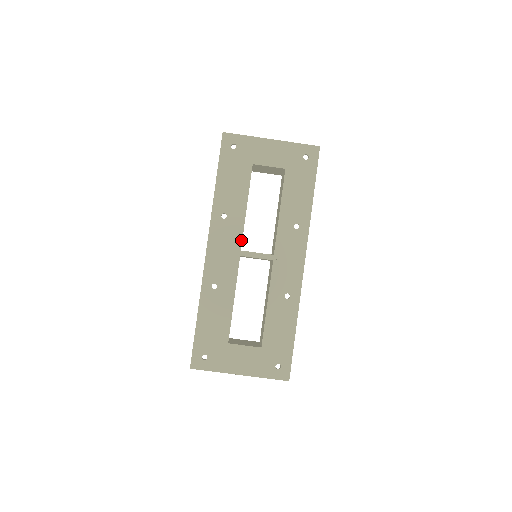
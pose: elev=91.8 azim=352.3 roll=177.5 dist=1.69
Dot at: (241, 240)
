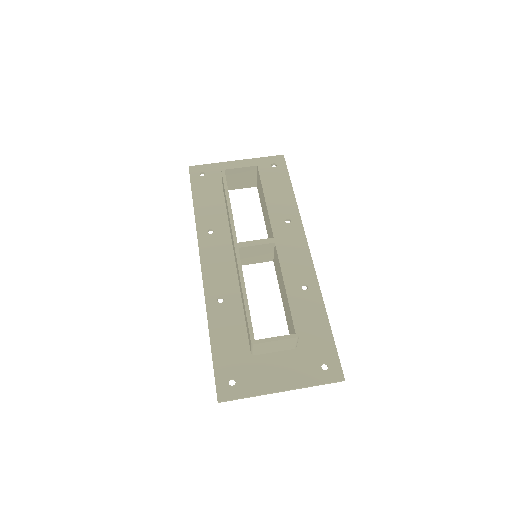
Dot at: (234, 233)
